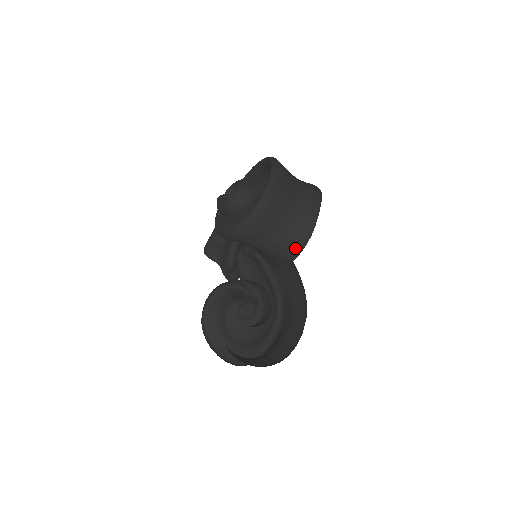
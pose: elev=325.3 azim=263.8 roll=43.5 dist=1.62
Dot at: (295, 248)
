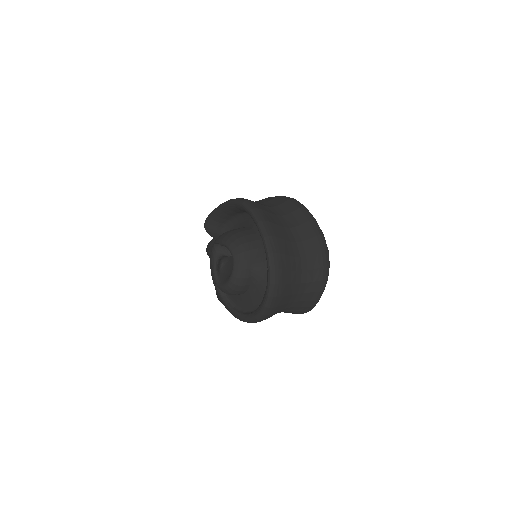
Dot at: occluded
